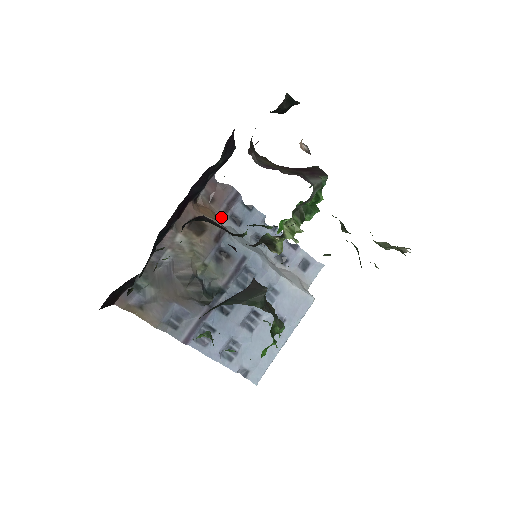
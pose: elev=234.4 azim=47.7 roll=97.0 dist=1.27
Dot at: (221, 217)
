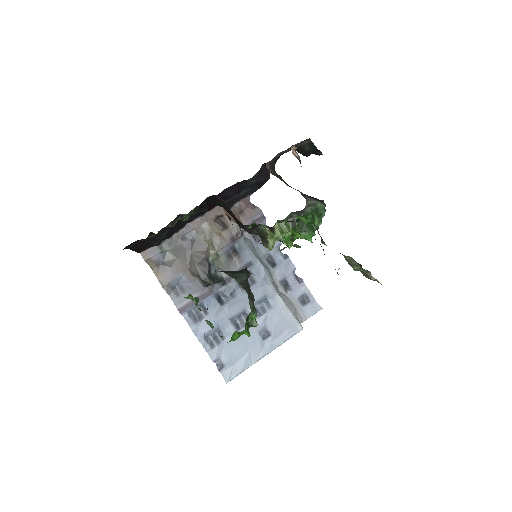
Dot at: occluded
